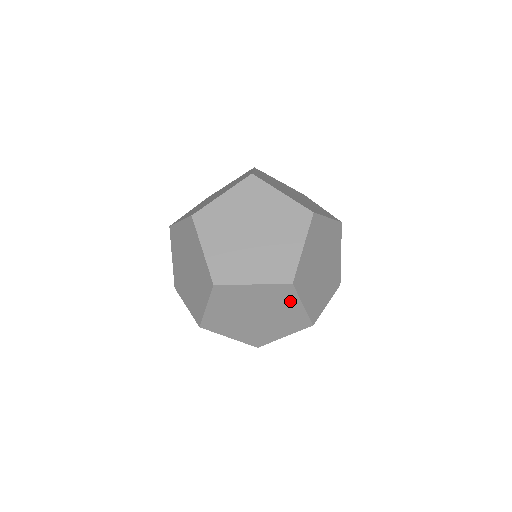
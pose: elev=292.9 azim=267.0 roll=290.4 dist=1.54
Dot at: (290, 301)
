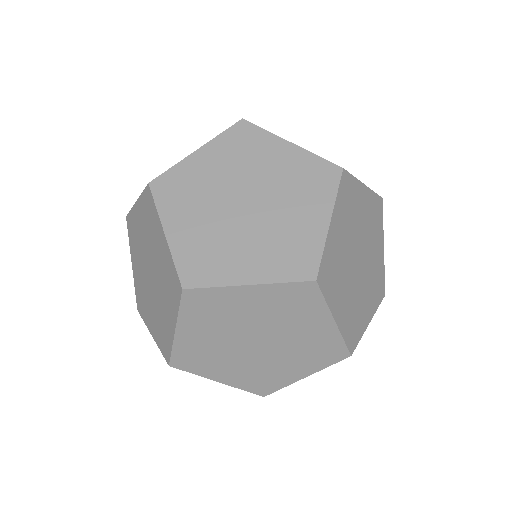
Dot at: (313, 314)
